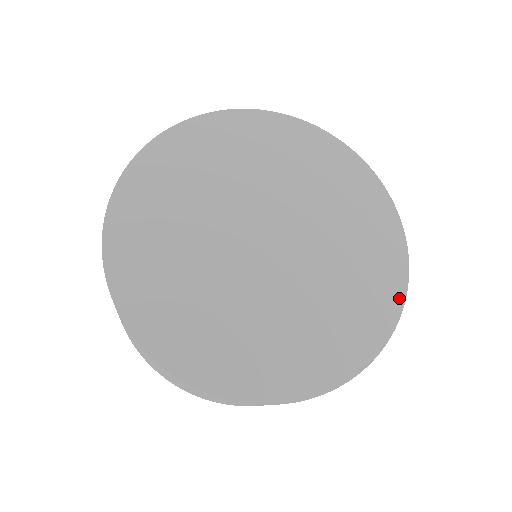
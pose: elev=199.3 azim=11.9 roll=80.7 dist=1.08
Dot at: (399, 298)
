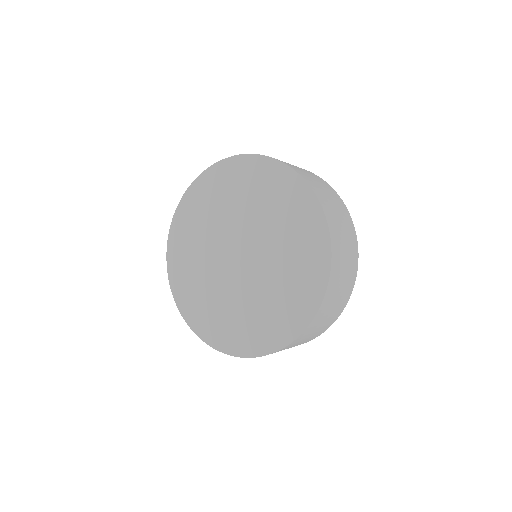
Dot at: (317, 208)
